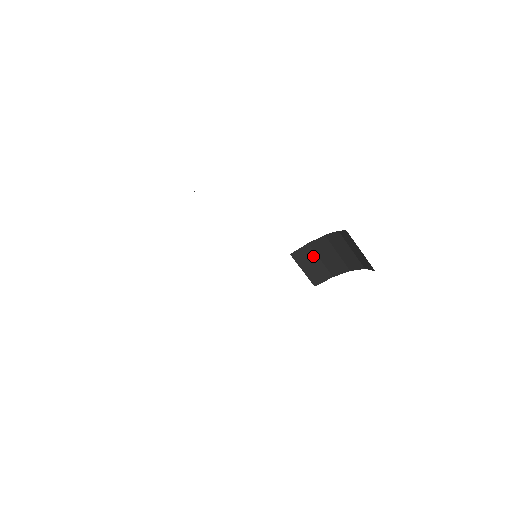
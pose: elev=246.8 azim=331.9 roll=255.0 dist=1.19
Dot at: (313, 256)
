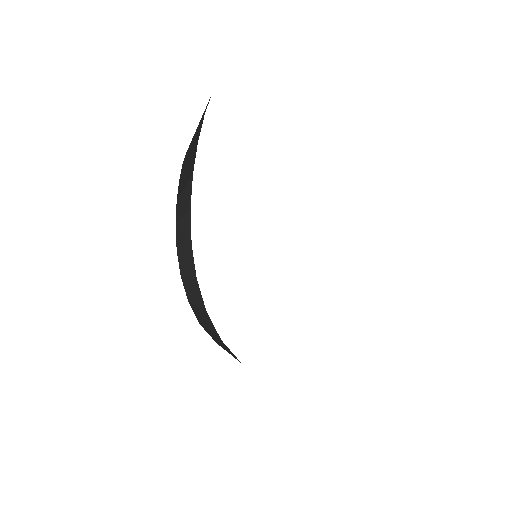
Dot at: occluded
